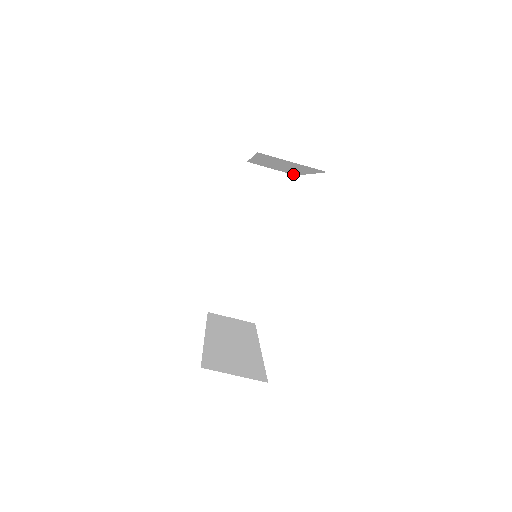
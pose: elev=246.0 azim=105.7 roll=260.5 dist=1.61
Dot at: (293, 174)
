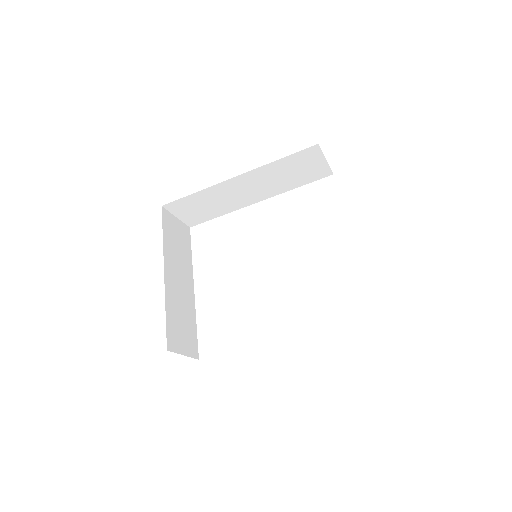
Dot at: occluded
